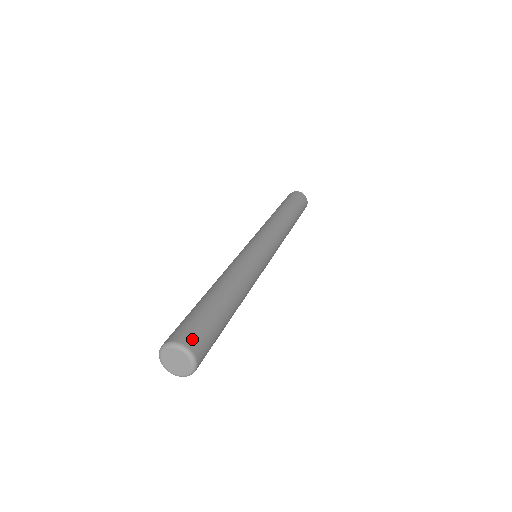
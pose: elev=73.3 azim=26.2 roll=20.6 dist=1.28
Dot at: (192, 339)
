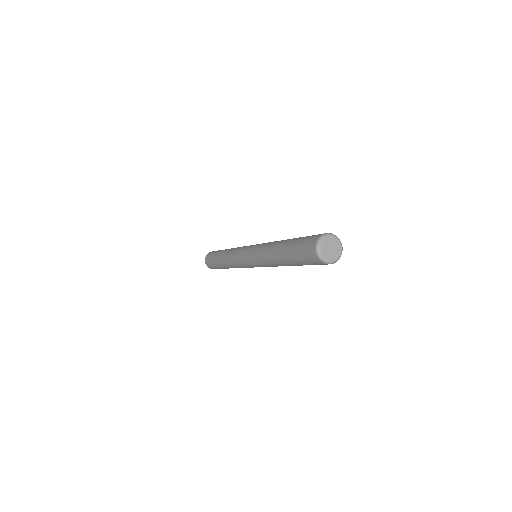
Dot at: occluded
